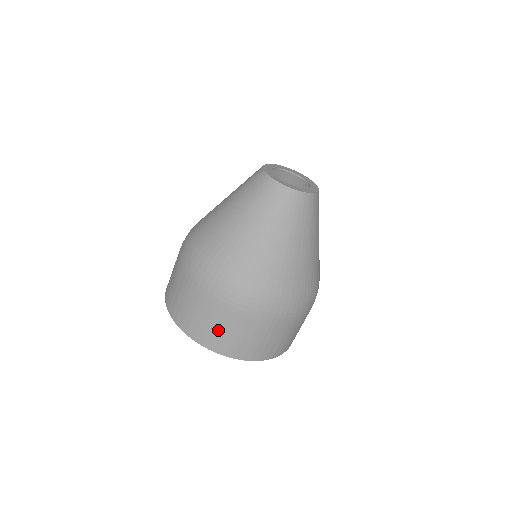
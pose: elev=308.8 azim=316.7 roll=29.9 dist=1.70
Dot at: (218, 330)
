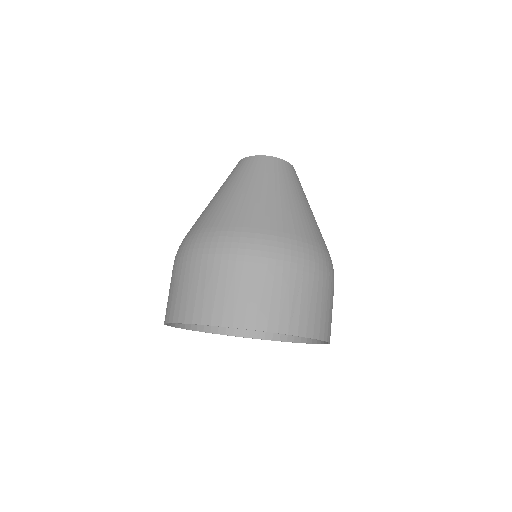
Dot at: (293, 302)
